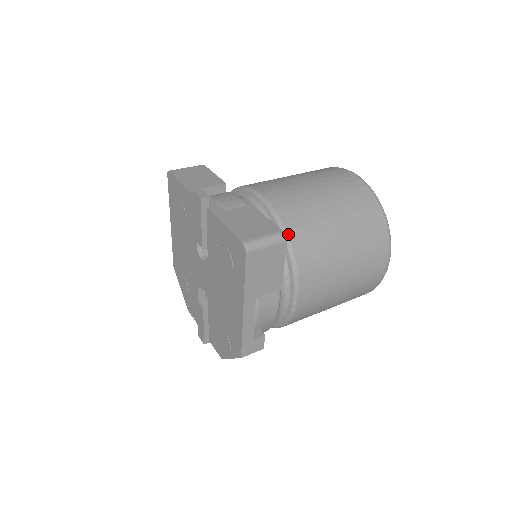
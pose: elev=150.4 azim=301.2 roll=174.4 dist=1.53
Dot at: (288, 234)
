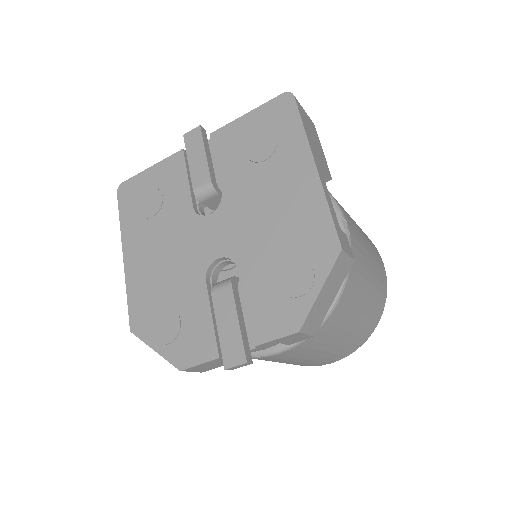
Dot at: occluded
